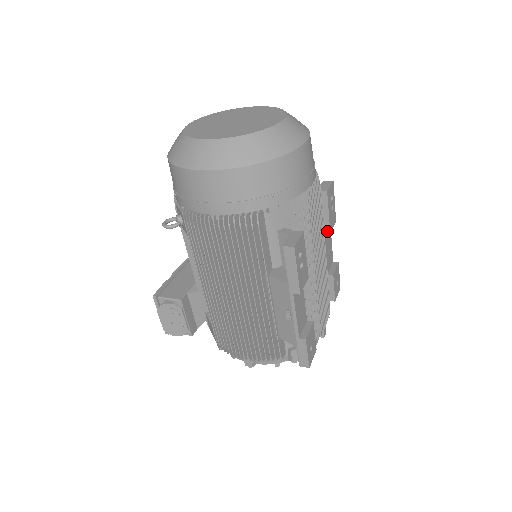
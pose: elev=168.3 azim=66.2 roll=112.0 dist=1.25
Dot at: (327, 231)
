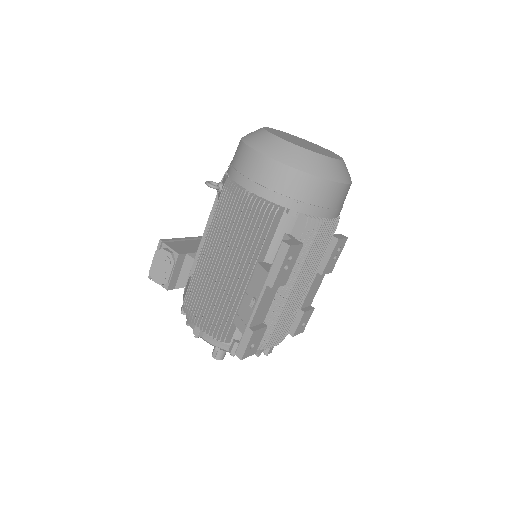
Dot at: (321, 272)
